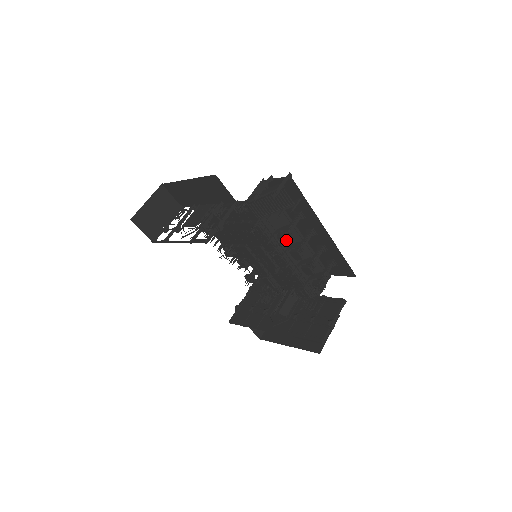
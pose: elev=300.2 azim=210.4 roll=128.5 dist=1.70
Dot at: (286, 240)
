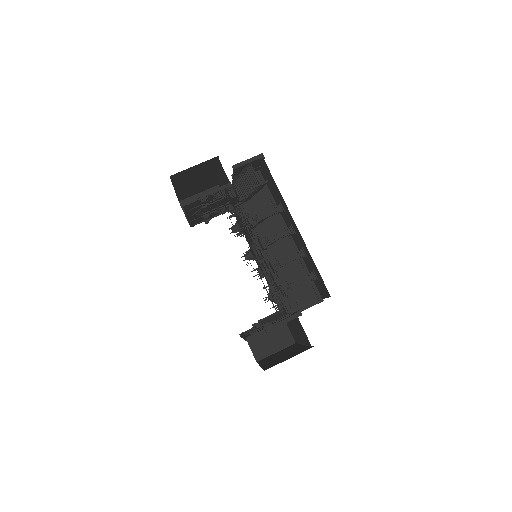
Dot at: (249, 221)
